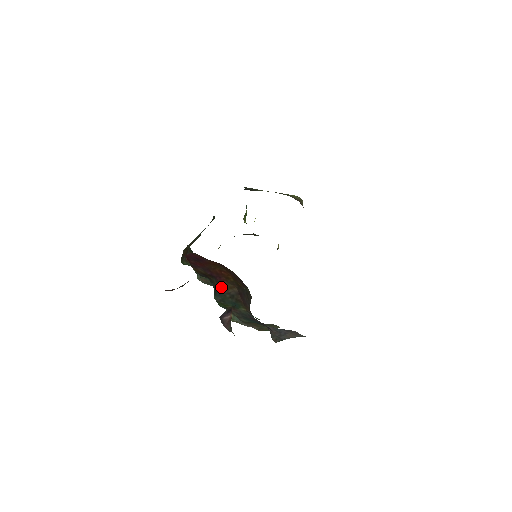
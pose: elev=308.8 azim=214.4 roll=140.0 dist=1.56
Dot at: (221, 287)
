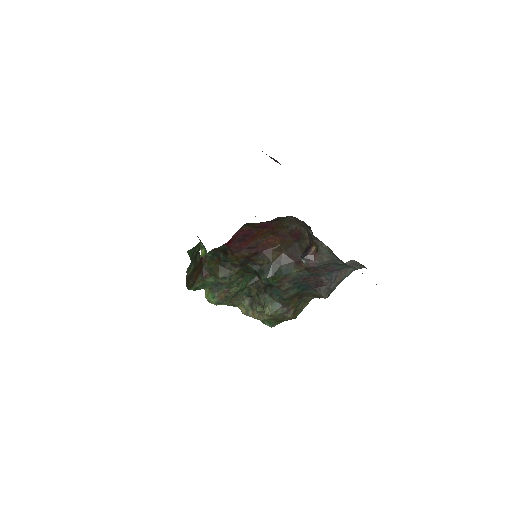
Dot at: (269, 260)
